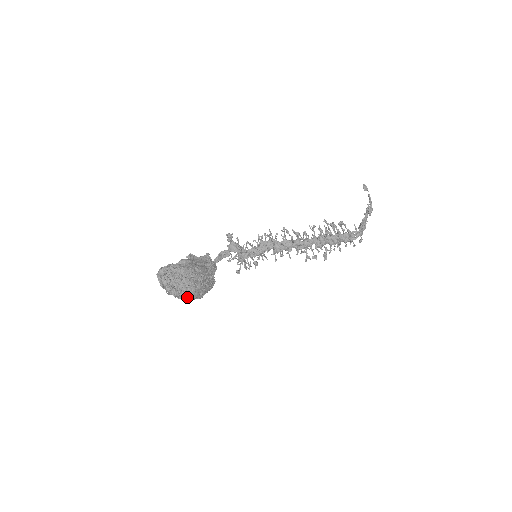
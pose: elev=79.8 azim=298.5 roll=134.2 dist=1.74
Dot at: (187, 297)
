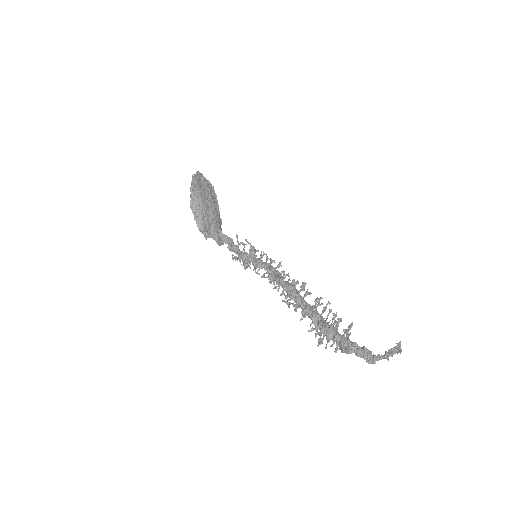
Dot at: (194, 190)
